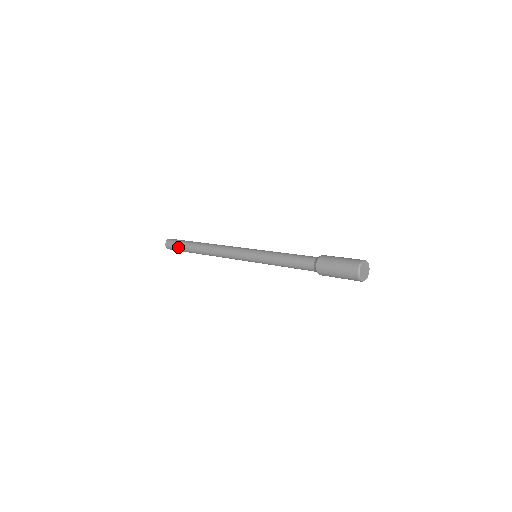
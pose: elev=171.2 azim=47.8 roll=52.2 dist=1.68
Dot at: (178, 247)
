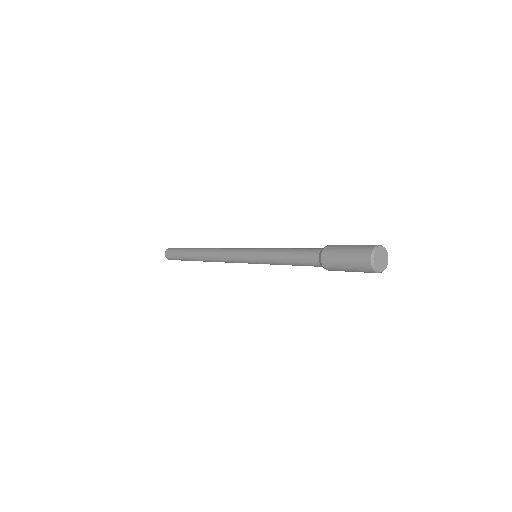
Dot at: (177, 256)
